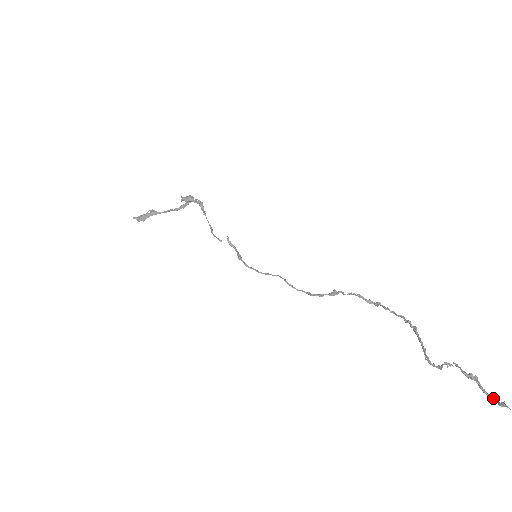
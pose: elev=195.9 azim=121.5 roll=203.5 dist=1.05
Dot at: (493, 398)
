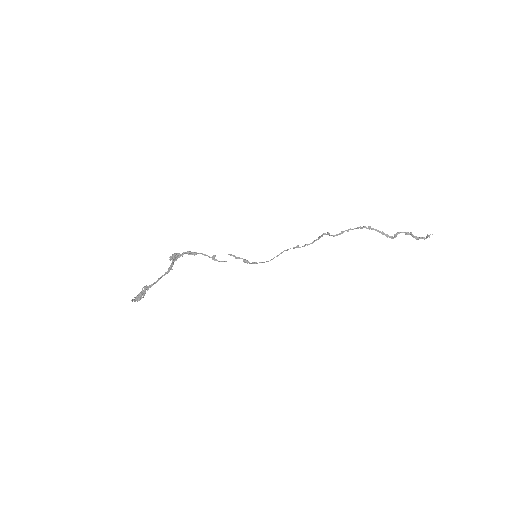
Dot at: (423, 238)
